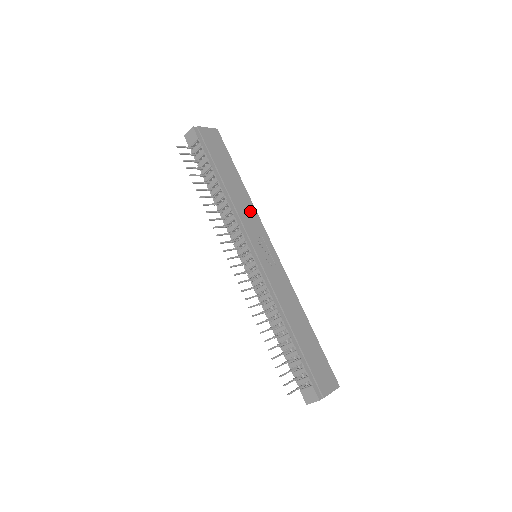
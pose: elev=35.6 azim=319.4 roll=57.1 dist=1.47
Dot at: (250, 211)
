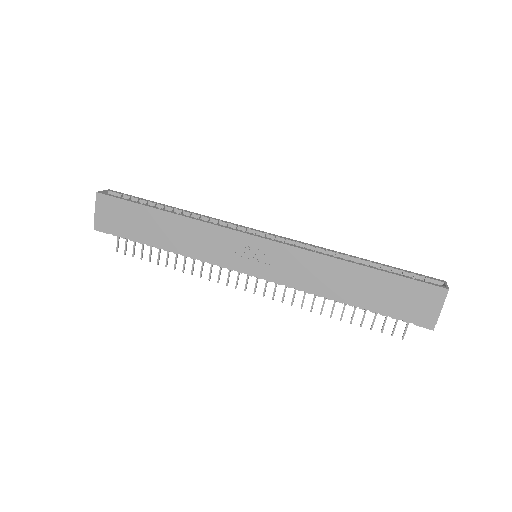
Dot at: (203, 233)
